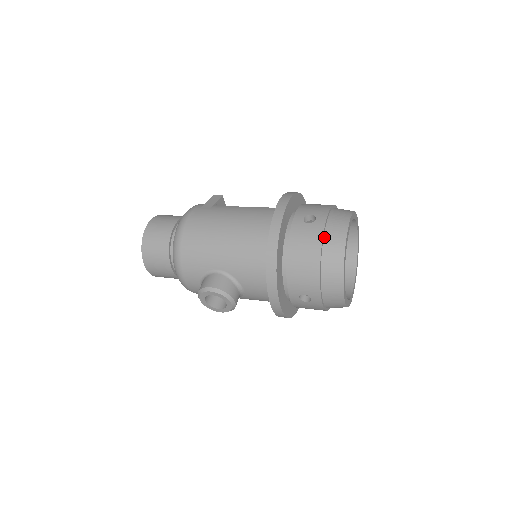
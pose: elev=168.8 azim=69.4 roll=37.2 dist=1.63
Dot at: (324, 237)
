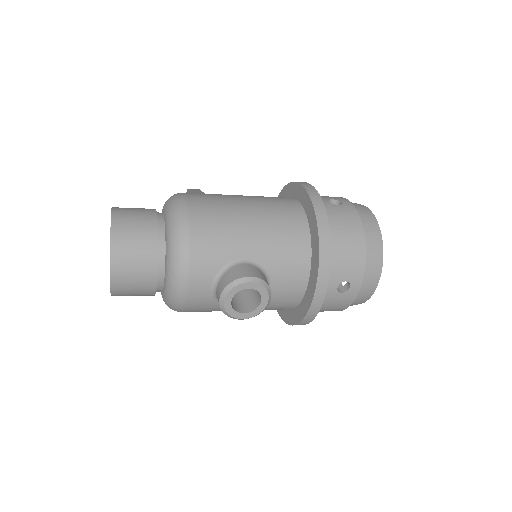
Dot at: (358, 217)
